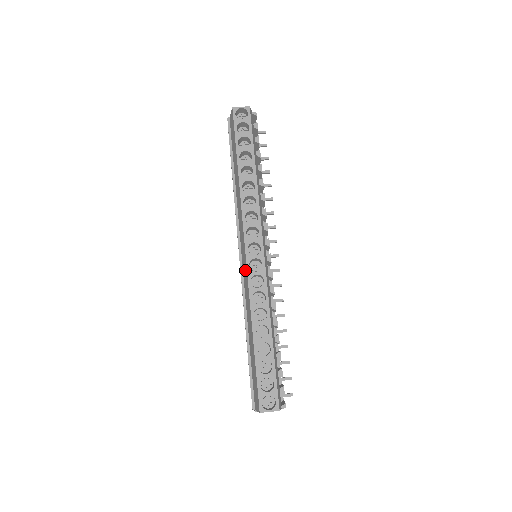
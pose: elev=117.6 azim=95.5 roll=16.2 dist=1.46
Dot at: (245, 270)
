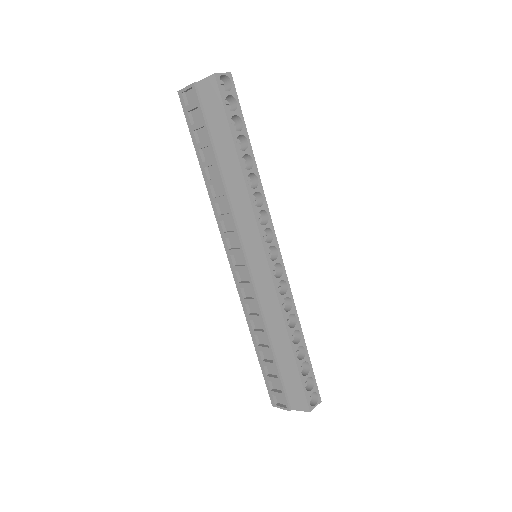
Dot at: (265, 278)
